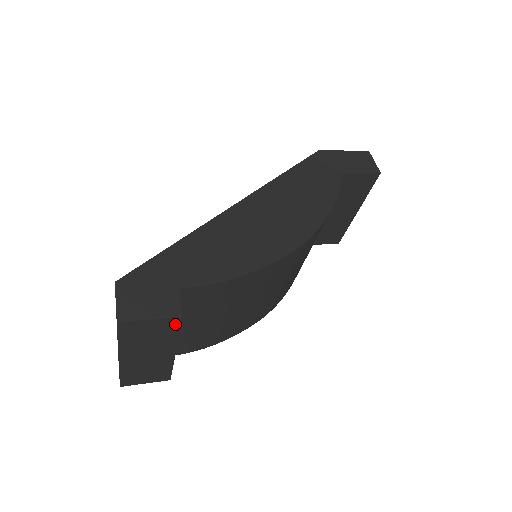
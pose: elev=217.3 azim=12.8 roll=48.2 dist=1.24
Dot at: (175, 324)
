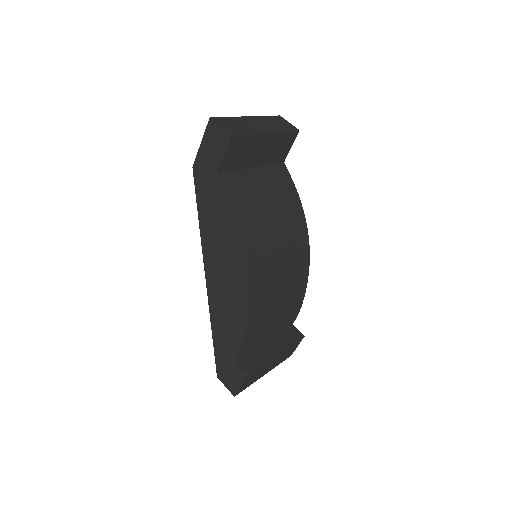
Dot at: (252, 374)
